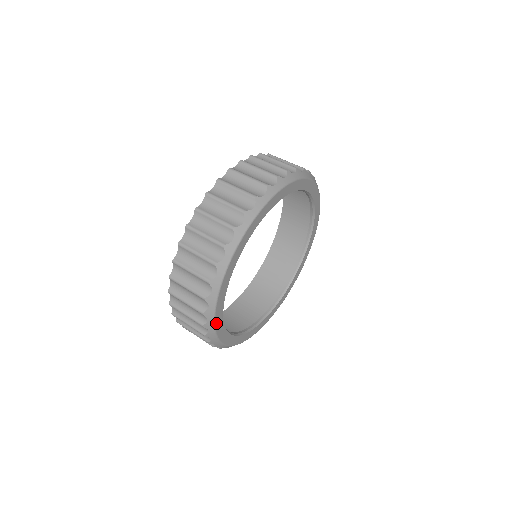
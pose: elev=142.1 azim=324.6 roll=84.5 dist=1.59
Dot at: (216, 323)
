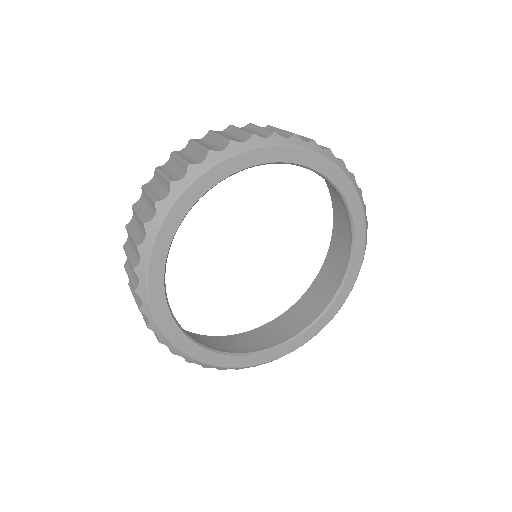
Dot at: (162, 326)
